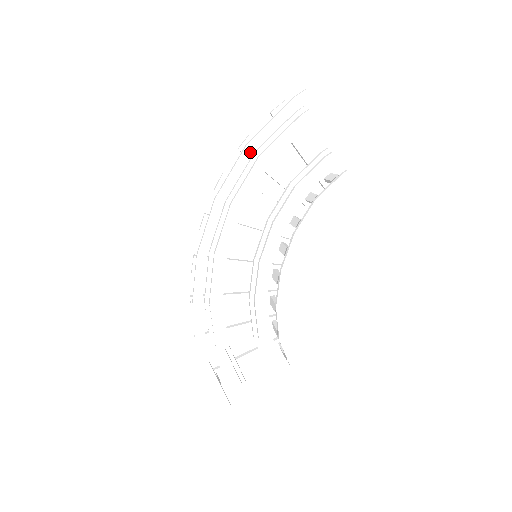
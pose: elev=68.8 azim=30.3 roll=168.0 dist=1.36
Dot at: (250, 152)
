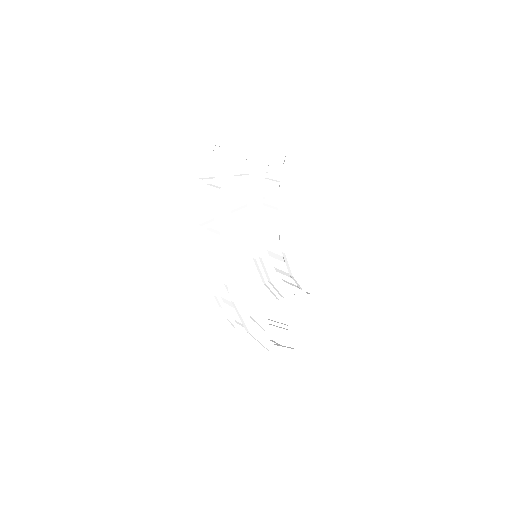
Dot at: (227, 203)
